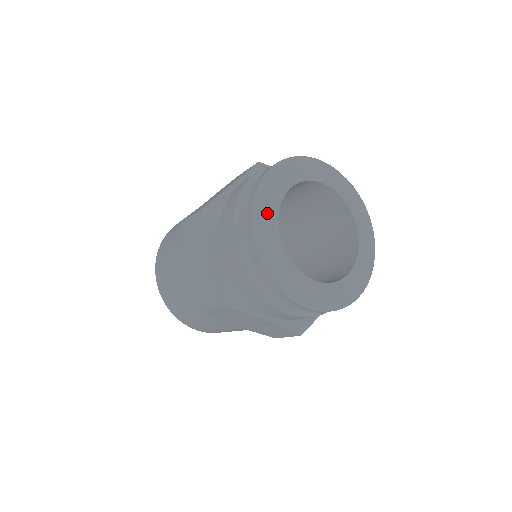
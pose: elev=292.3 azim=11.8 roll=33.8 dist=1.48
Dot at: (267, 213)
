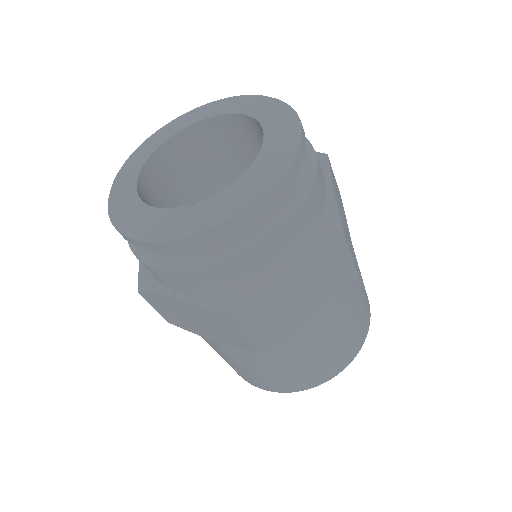
Dot at: (133, 164)
